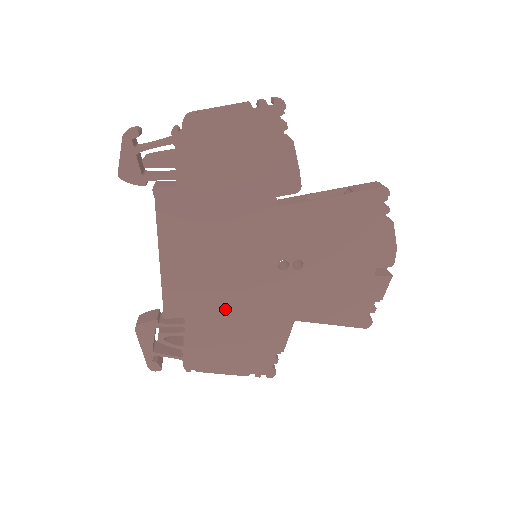
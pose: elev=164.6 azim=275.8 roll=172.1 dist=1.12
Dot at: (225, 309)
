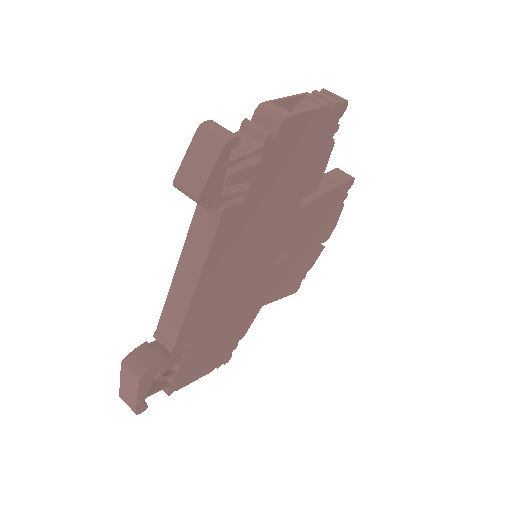
Dot at: (224, 319)
